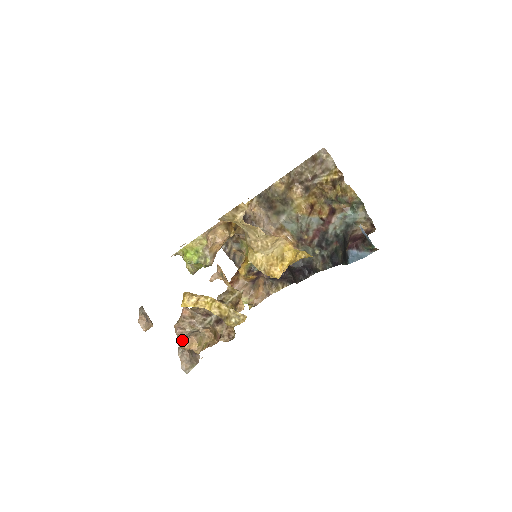
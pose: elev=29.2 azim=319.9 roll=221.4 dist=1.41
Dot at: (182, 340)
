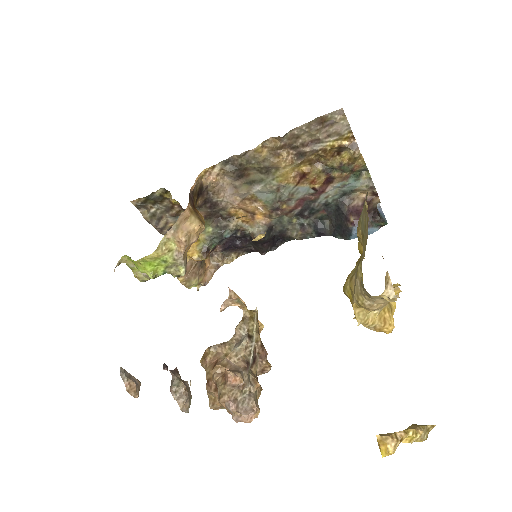
Dot at: (246, 418)
